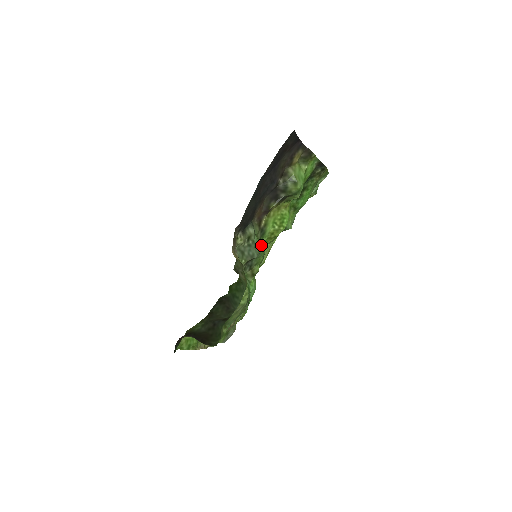
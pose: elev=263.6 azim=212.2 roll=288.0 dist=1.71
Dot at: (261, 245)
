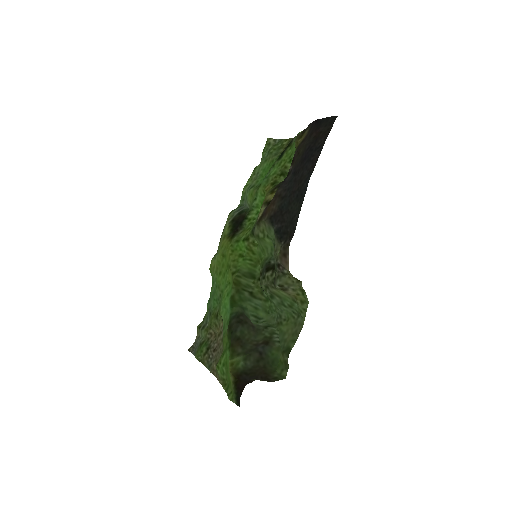
Dot at: (258, 242)
